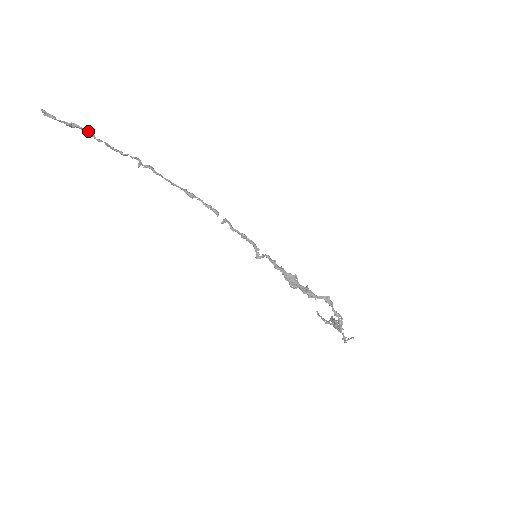
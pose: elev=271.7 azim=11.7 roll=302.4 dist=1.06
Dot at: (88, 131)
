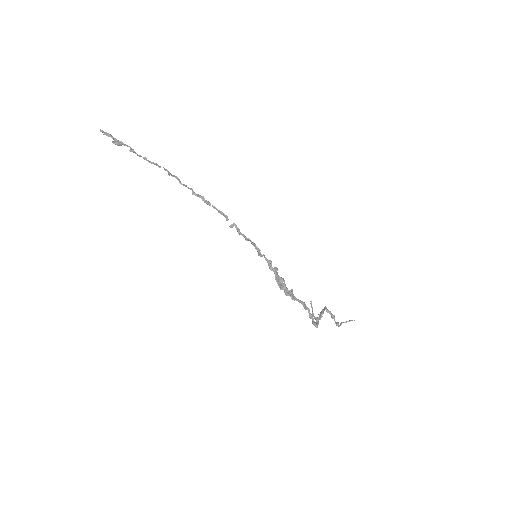
Dot at: (130, 149)
